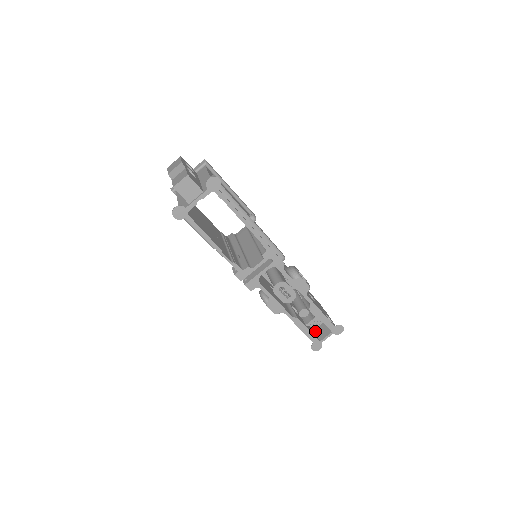
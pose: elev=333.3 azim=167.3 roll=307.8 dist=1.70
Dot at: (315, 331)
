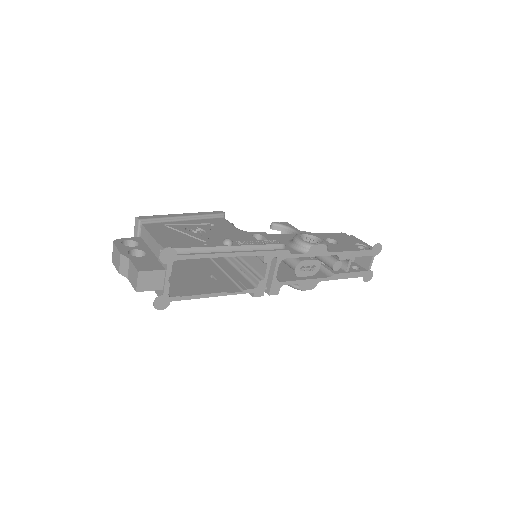
Dot at: (356, 262)
